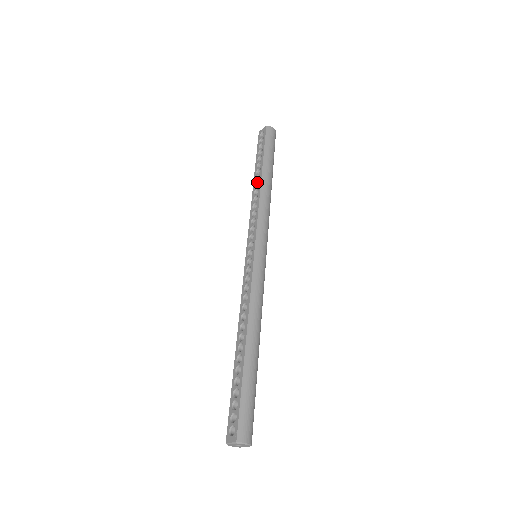
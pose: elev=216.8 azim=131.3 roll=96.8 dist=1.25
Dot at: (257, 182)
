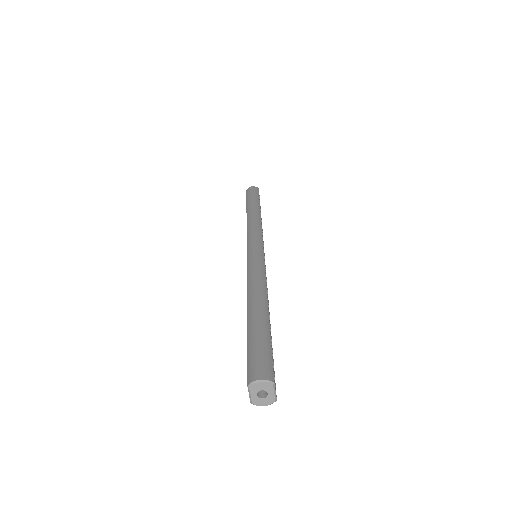
Dot at: occluded
